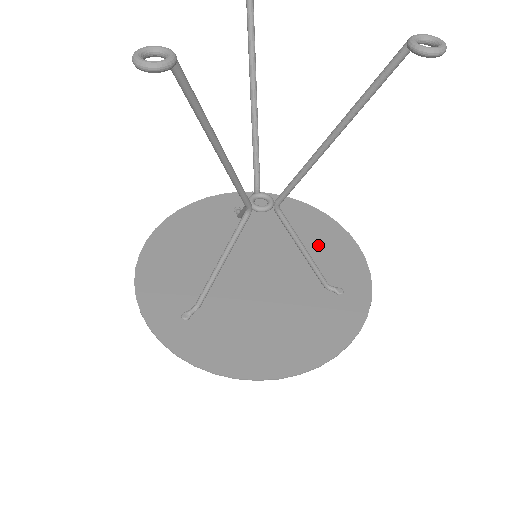
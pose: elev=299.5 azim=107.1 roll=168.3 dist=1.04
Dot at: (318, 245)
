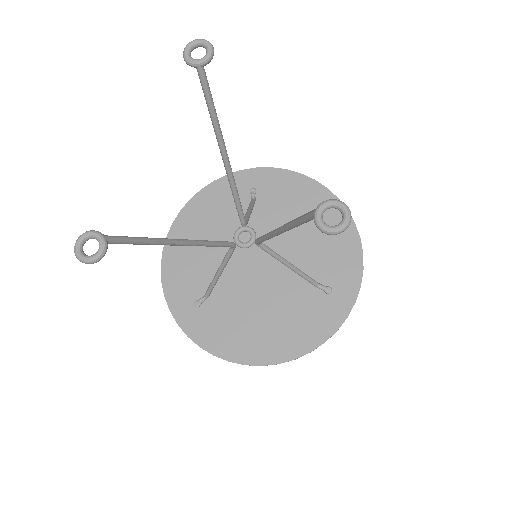
Dot at: (321, 236)
